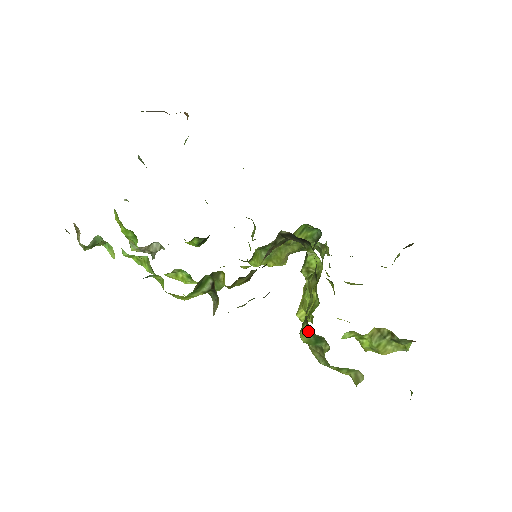
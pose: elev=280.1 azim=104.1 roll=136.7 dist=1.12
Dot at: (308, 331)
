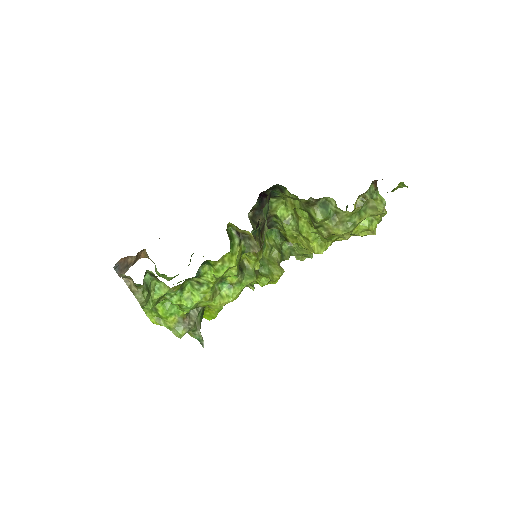
Dot at: (314, 208)
